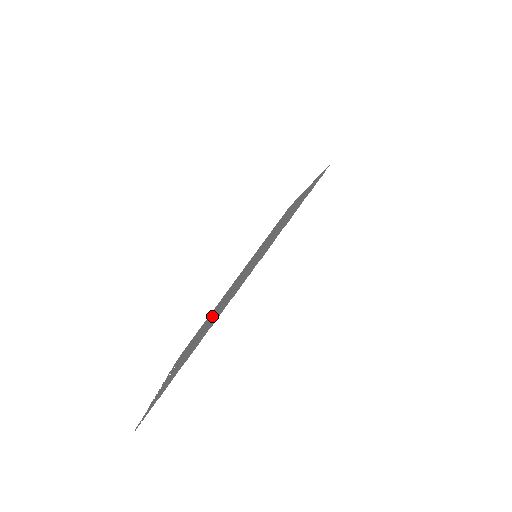
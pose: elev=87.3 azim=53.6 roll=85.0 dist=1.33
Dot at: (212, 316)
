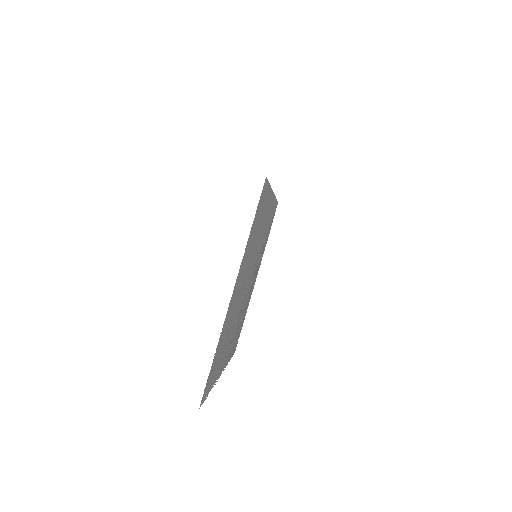
Dot at: occluded
